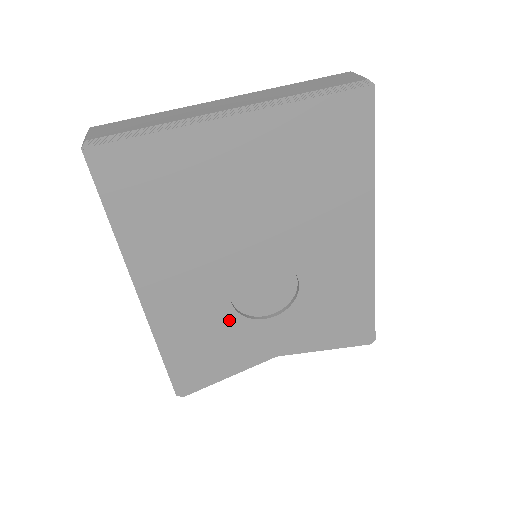
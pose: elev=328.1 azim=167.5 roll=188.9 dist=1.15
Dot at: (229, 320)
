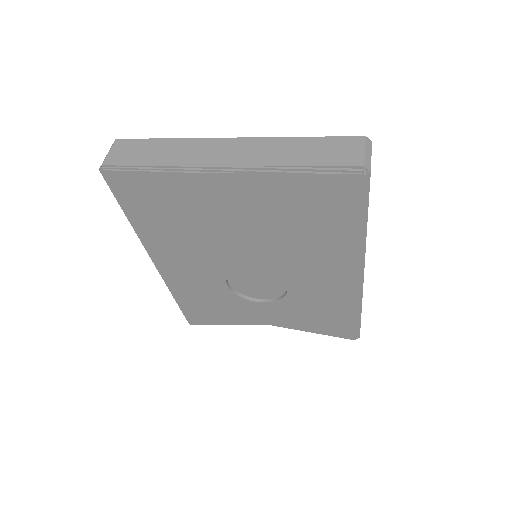
Dot at: (226, 295)
